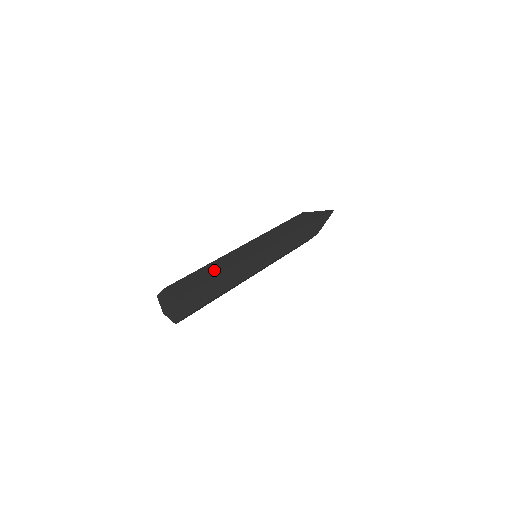
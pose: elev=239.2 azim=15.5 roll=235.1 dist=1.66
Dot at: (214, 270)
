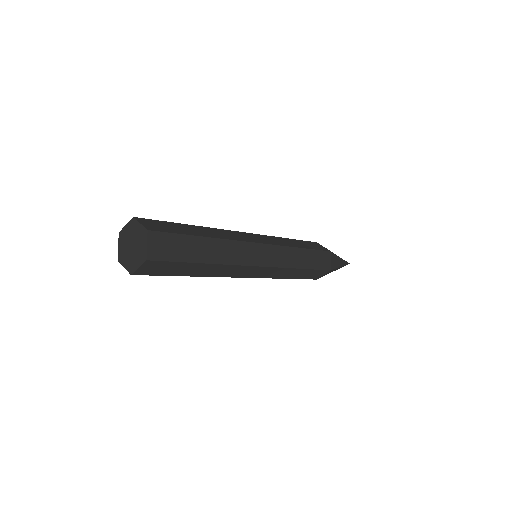
Dot at: (205, 232)
